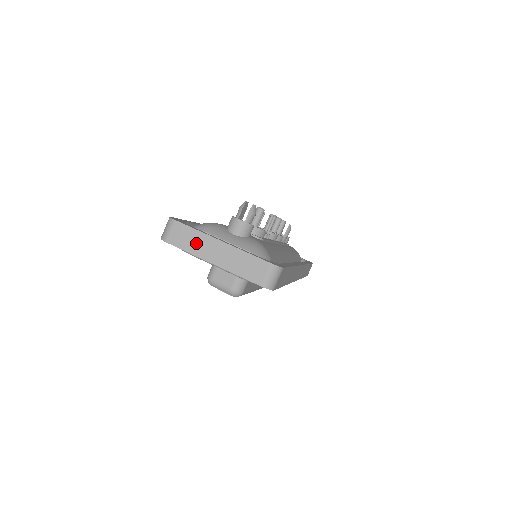
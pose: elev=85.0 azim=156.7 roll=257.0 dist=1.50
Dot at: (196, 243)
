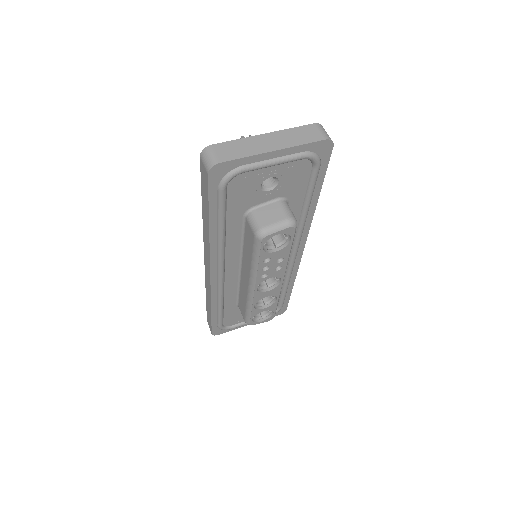
Dot at: (246, 147)
